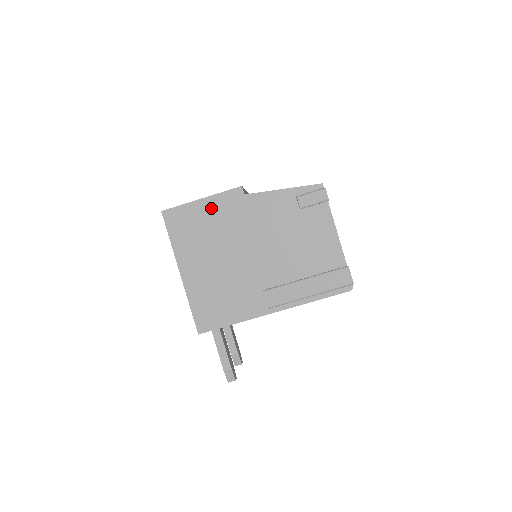
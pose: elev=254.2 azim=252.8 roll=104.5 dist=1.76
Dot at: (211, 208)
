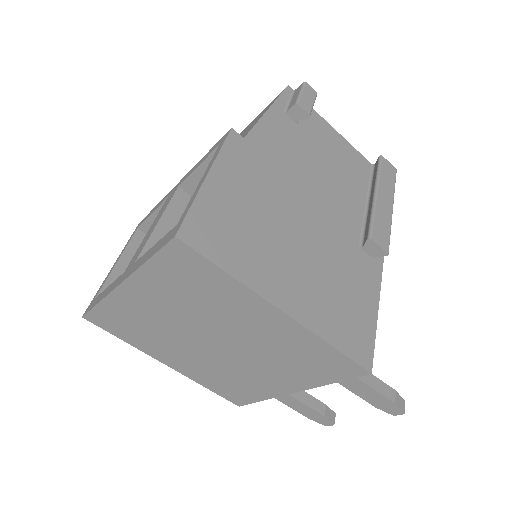
Dot at: (229, 182)
